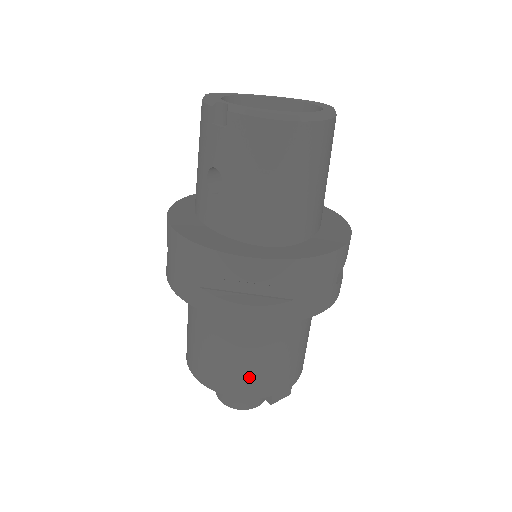
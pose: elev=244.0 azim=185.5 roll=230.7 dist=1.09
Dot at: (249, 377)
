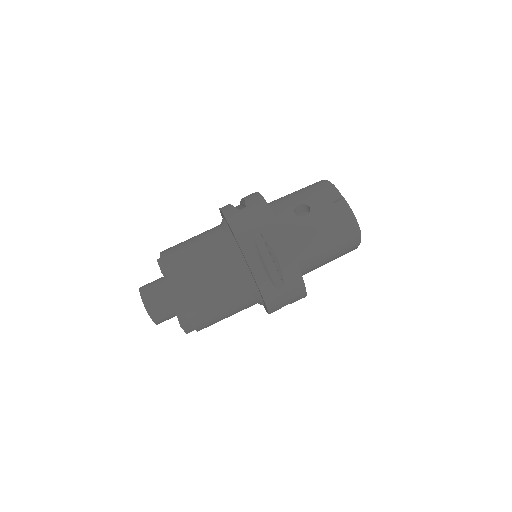
Dot at: (200, 300)
